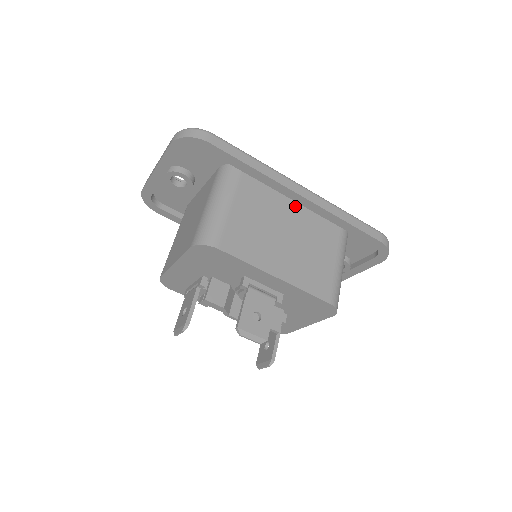
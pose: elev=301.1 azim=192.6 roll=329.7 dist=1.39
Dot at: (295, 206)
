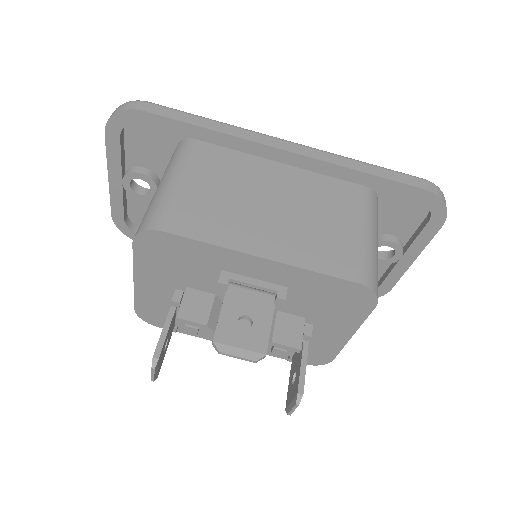
Dot at: (284, 169)
